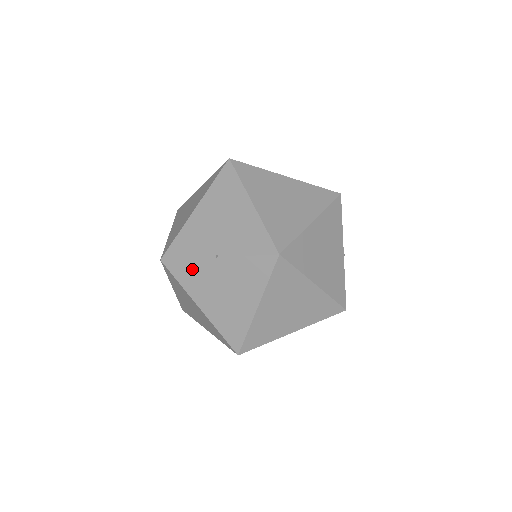
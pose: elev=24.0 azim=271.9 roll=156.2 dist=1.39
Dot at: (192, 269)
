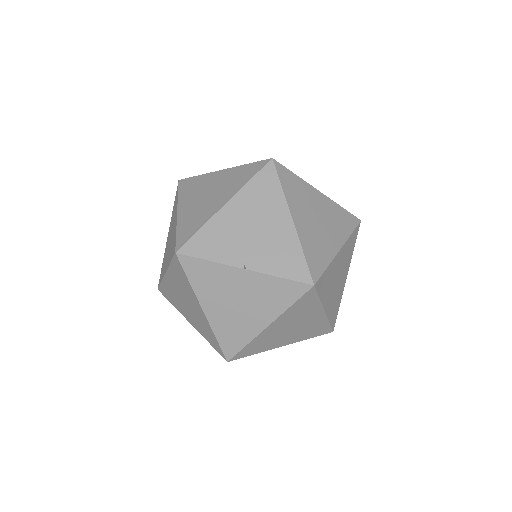
Dot at: (210, 272)
